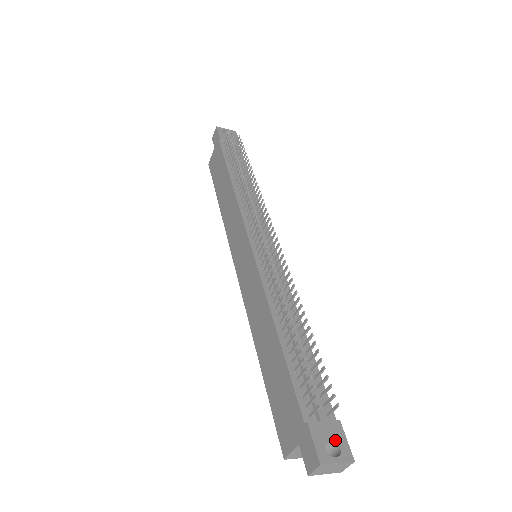
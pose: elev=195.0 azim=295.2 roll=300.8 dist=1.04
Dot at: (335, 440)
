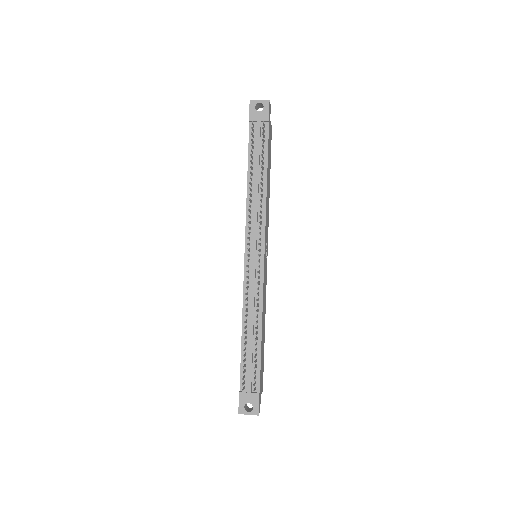
Dot at: (252, 403)
